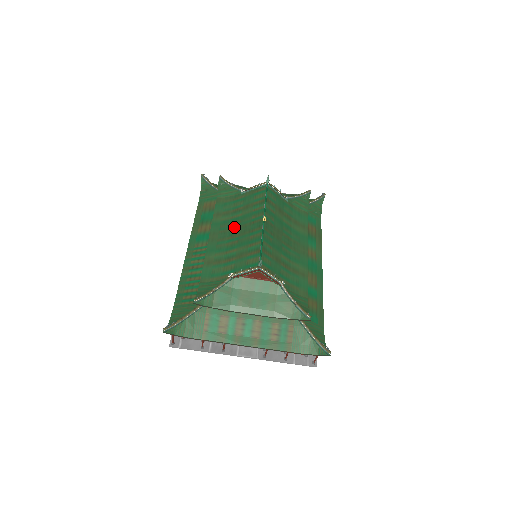
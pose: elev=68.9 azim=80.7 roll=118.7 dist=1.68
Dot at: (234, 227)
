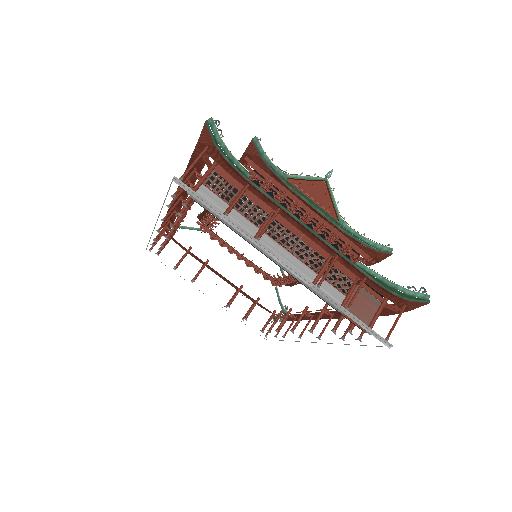
Dot at: occluded
